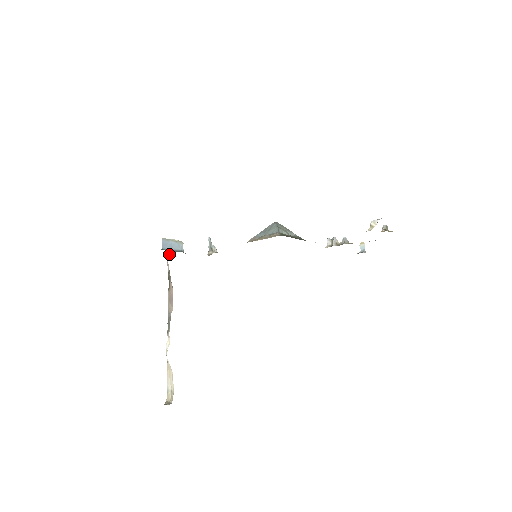
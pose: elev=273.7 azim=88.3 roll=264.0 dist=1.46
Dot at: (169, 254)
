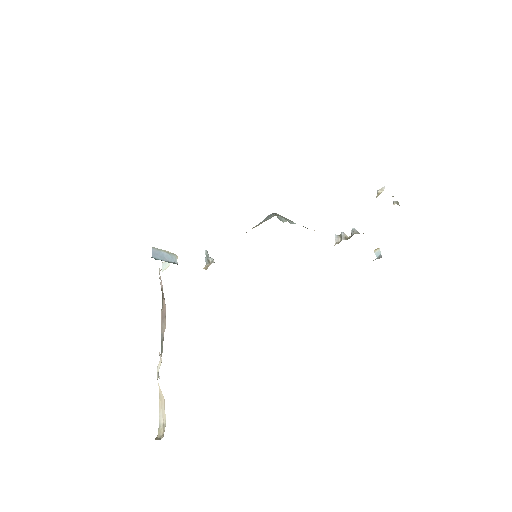
Dot at: (162, 271)
